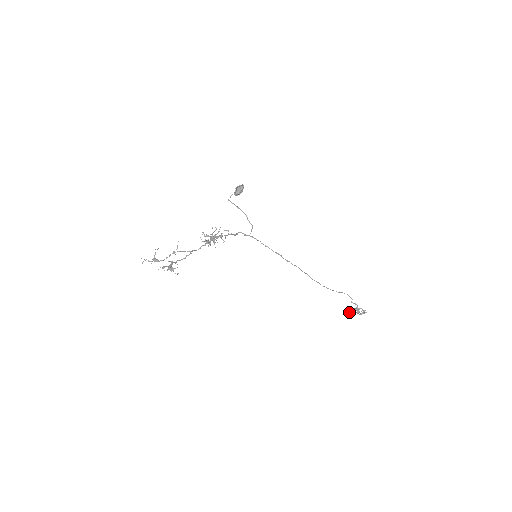
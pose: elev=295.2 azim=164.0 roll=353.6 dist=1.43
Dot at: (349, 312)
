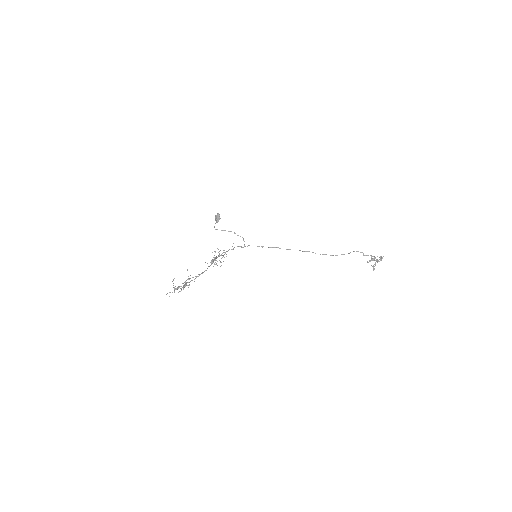
Dot at: occluded
